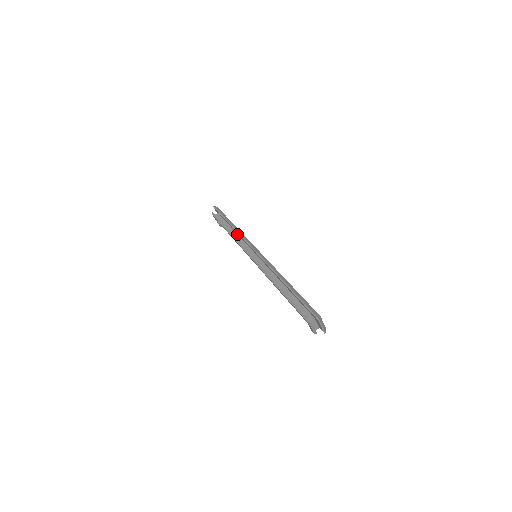
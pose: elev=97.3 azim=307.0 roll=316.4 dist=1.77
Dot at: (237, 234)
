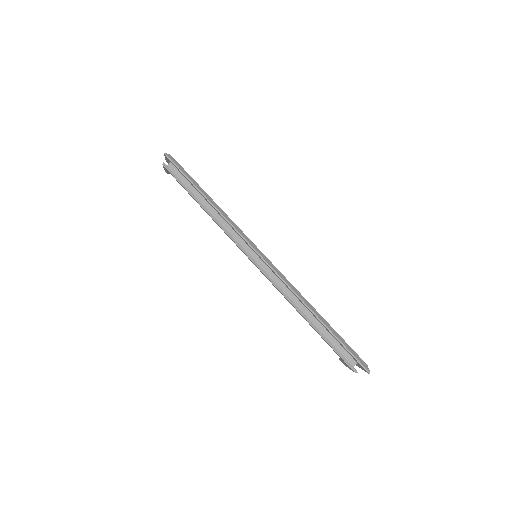
Dot at: (217, 213)
